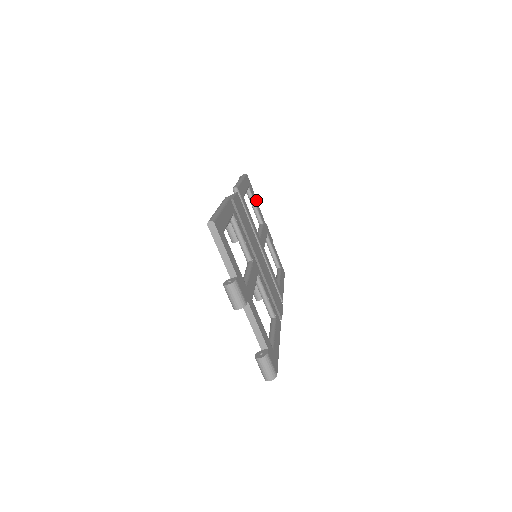
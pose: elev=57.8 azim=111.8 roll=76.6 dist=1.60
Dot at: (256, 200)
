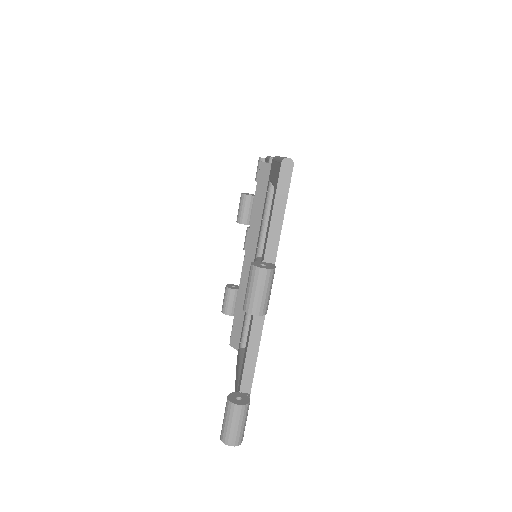
Dot at: occluded
